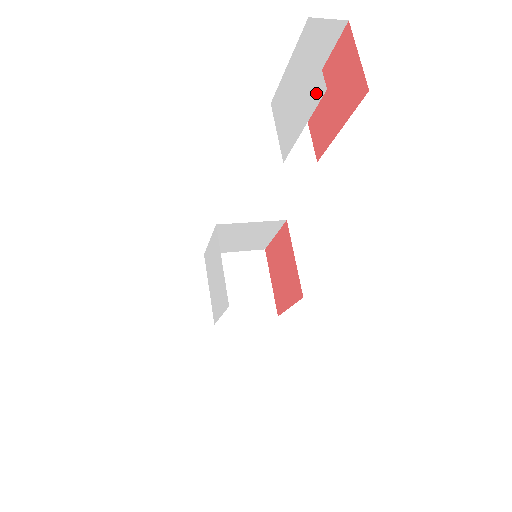
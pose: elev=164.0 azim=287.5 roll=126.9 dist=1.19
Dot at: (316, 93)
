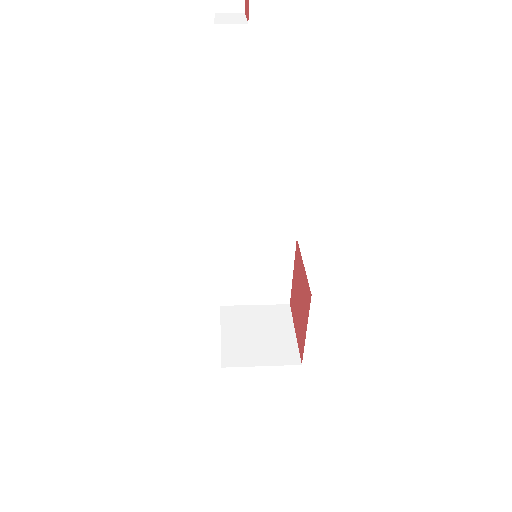
Dot at: out of frame
